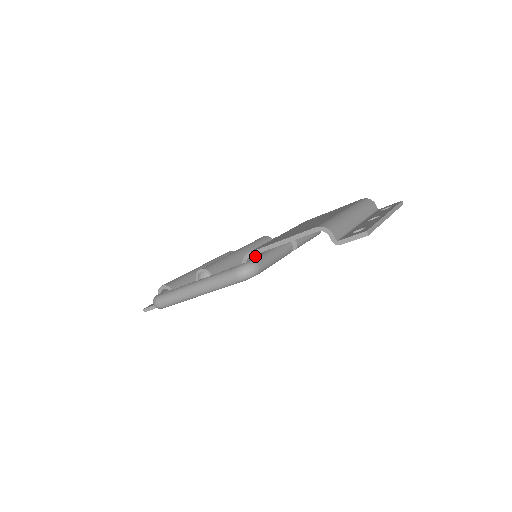
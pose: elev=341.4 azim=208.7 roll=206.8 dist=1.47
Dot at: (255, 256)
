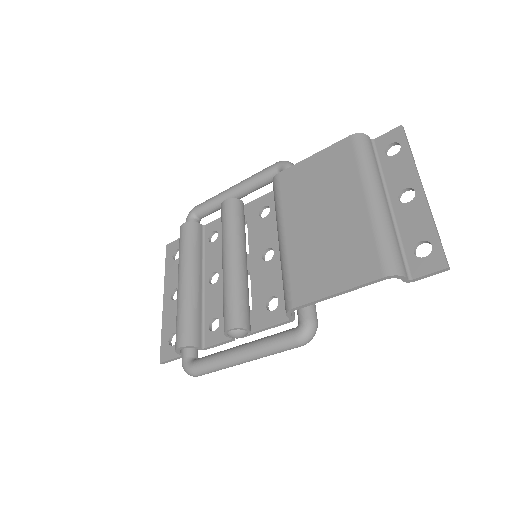
Dot at: occluded
